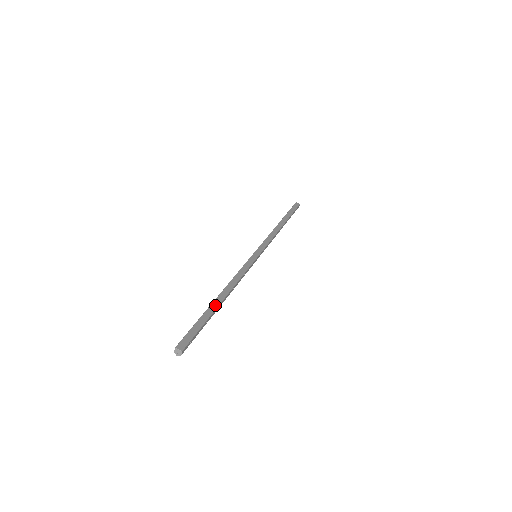
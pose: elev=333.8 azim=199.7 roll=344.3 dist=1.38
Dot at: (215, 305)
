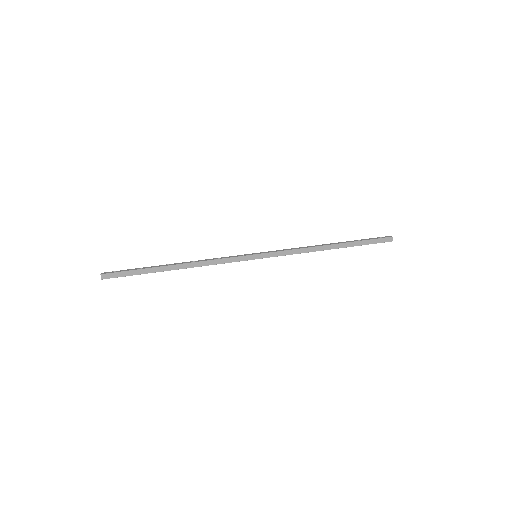
Dot at: (162, 269)
